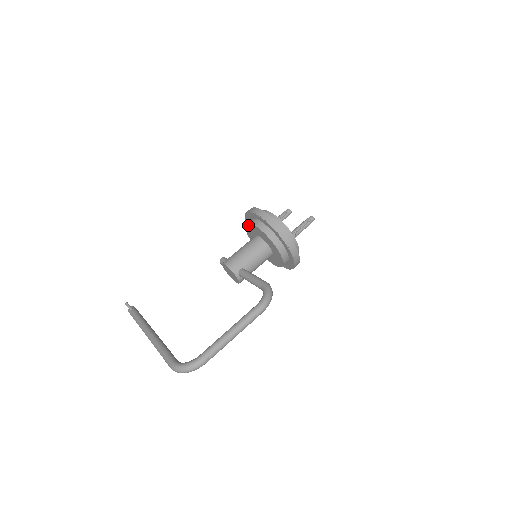
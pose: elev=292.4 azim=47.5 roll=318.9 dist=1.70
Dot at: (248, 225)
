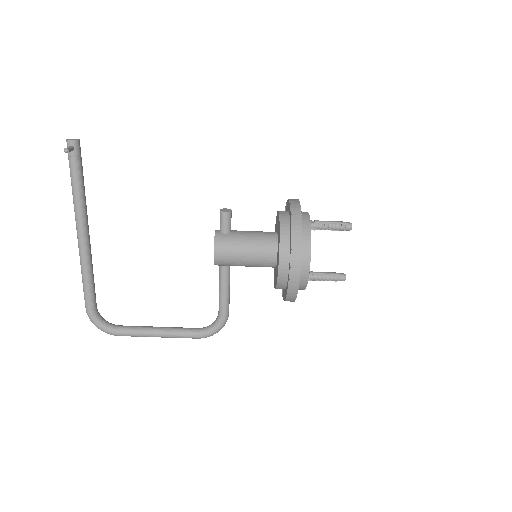
Dot at: (279, 248)
